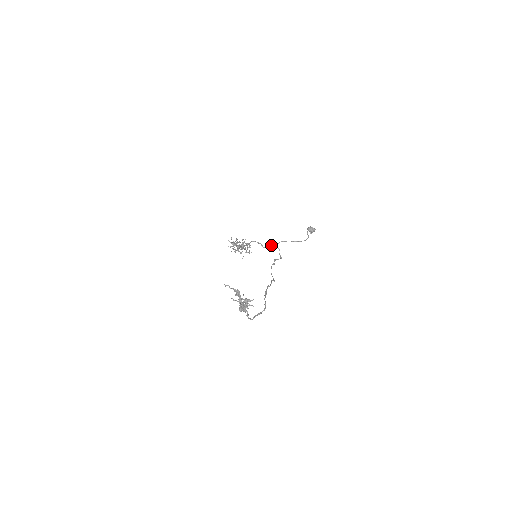
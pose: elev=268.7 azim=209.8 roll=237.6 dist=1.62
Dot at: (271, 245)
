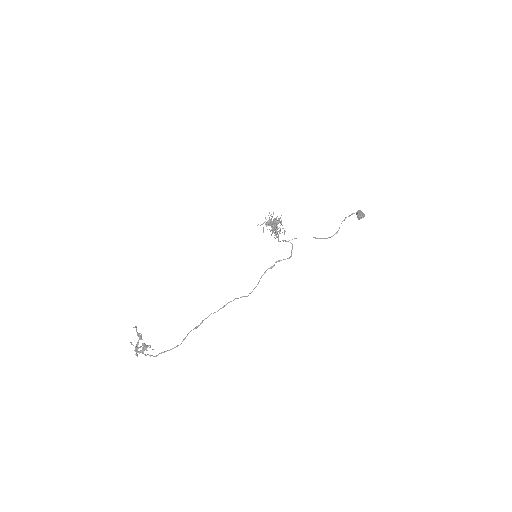
Dot at: (285, 240)
